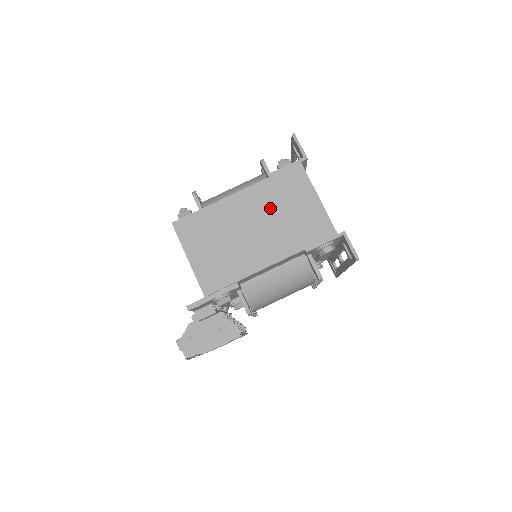
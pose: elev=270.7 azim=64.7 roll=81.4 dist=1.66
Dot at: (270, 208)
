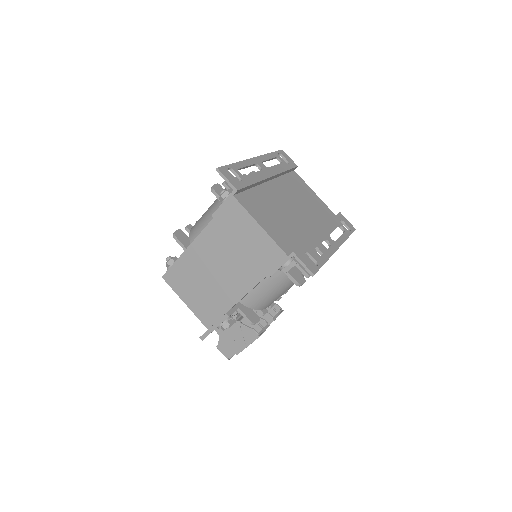
Dot at: (225, 246)
